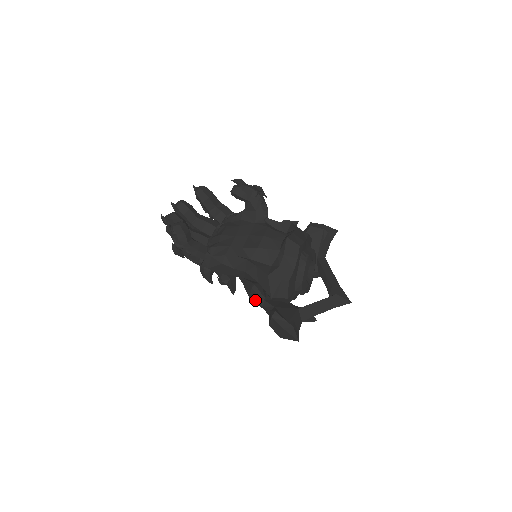
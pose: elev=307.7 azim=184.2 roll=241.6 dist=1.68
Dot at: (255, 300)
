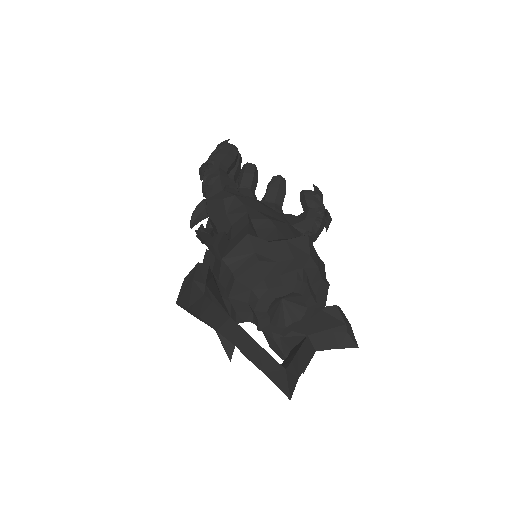
Dot at: (205, 261)
